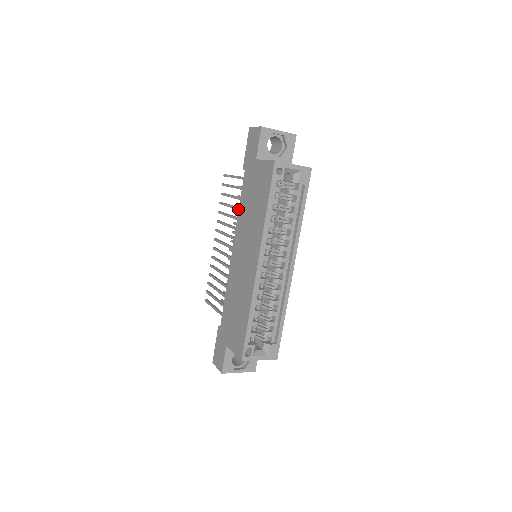
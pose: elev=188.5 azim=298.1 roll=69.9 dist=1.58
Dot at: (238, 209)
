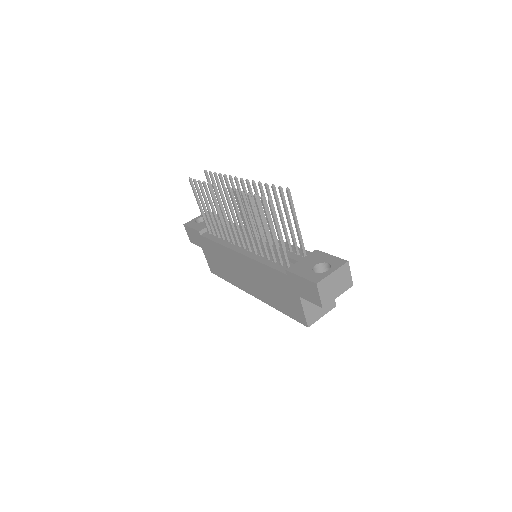
Dot at: (262, 245)
